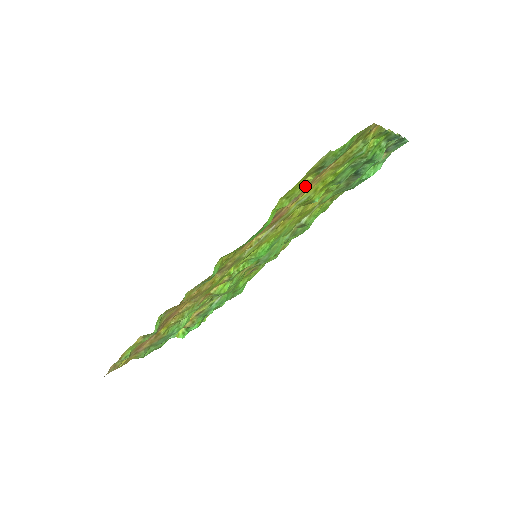
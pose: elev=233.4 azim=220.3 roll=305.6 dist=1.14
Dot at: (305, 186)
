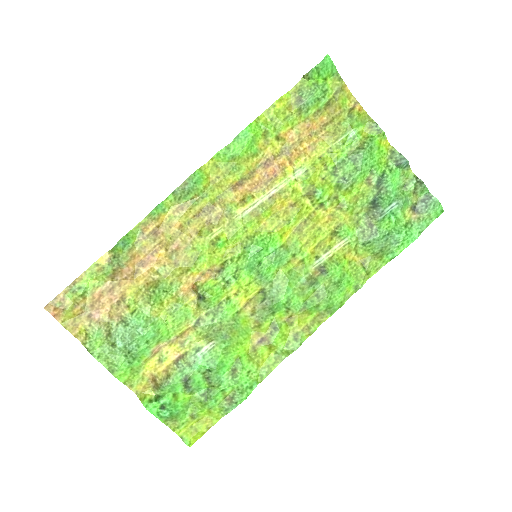
Dot at: (290, 120)
